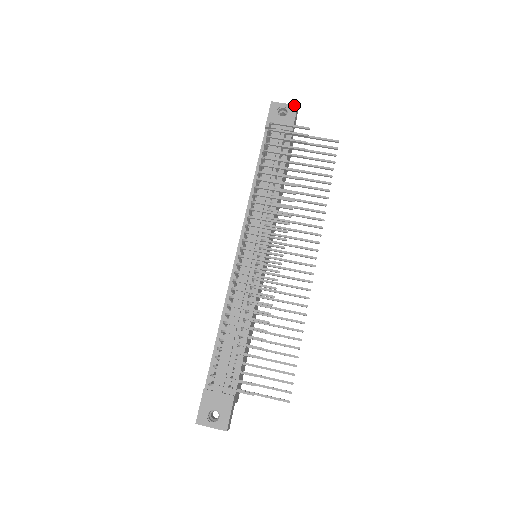
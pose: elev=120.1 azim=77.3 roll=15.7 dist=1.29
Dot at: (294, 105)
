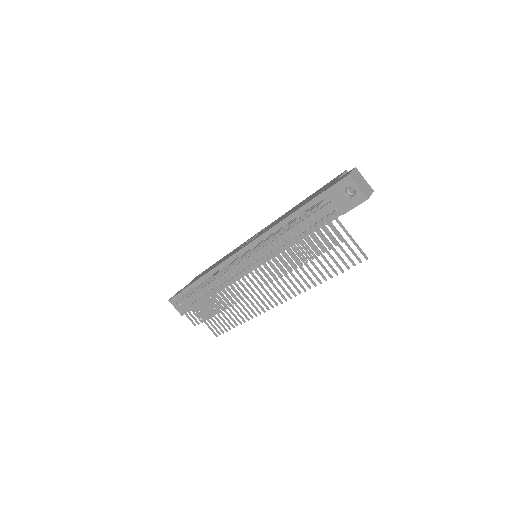
Dot at: (365, 196)
